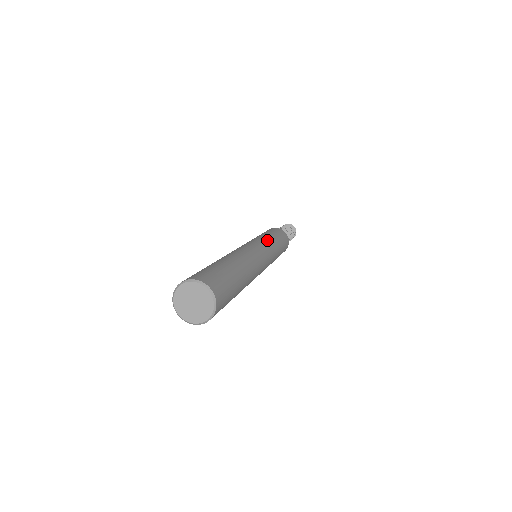
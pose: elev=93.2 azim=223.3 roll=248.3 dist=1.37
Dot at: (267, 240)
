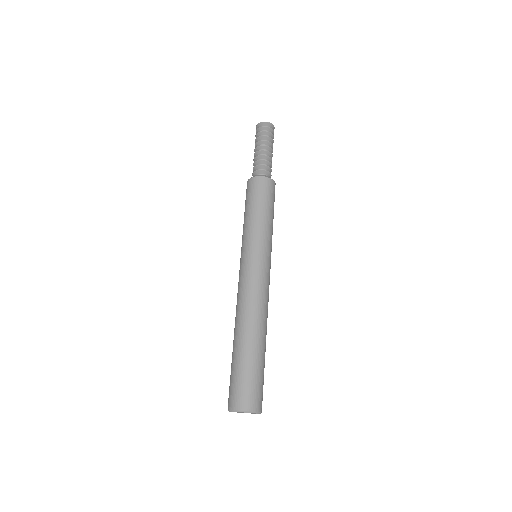
Dot at: (257, 238)
